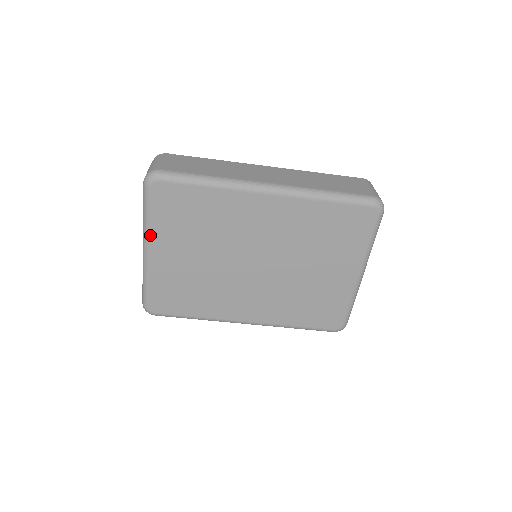
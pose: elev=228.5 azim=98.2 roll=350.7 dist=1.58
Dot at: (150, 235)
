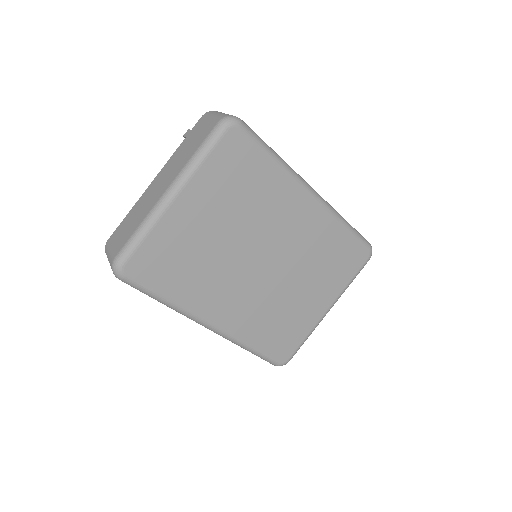
Dot at: (191, 179)
